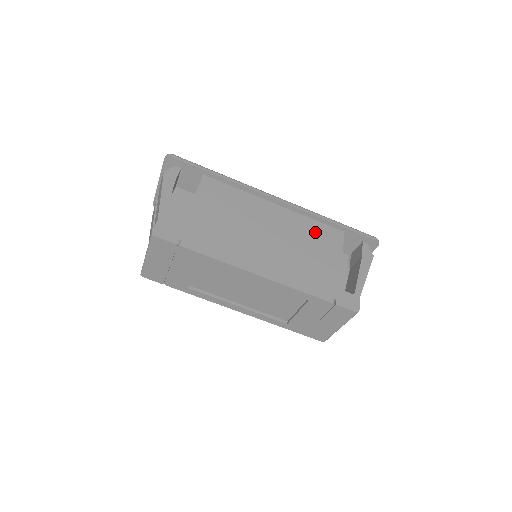
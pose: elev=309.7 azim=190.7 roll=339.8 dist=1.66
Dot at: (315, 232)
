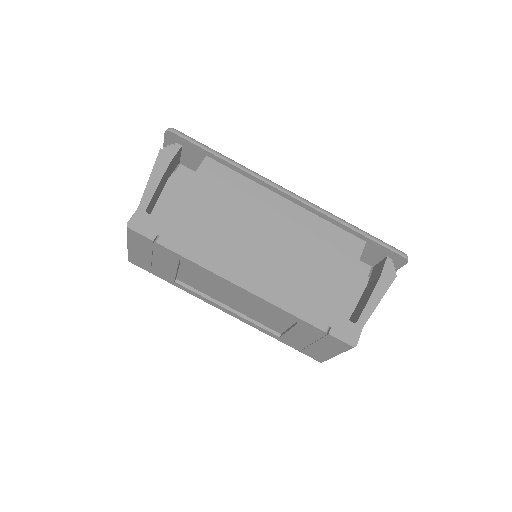
Dot at: (328, 239)
